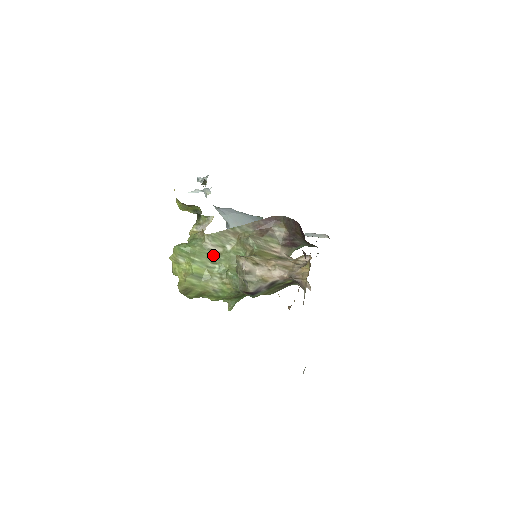
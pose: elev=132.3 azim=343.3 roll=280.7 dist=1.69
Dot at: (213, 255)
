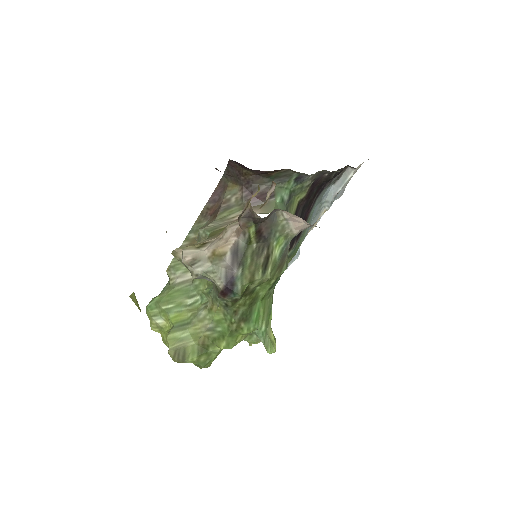
Dot at: (186, 287)
